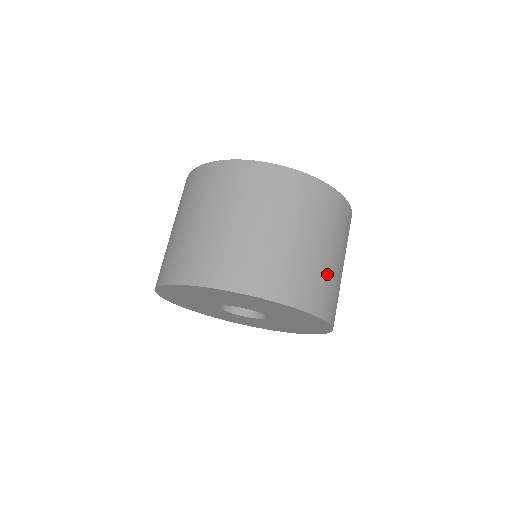
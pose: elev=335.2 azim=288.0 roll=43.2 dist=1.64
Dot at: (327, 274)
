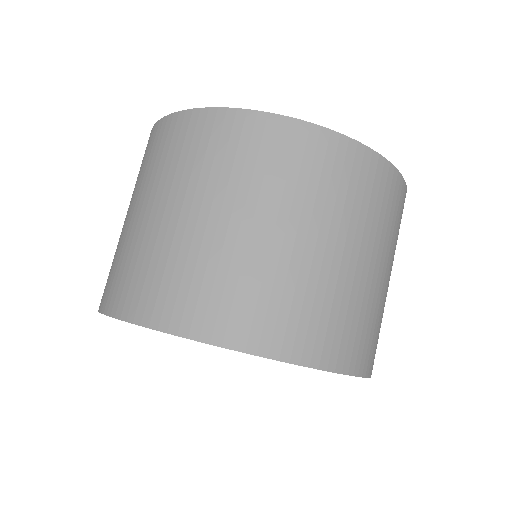
Dot at: (341, 292)
